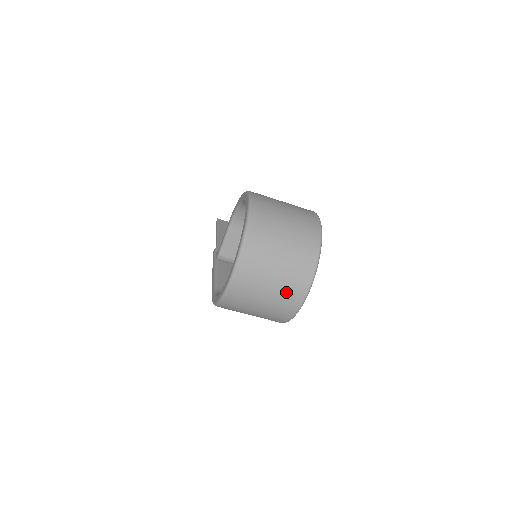
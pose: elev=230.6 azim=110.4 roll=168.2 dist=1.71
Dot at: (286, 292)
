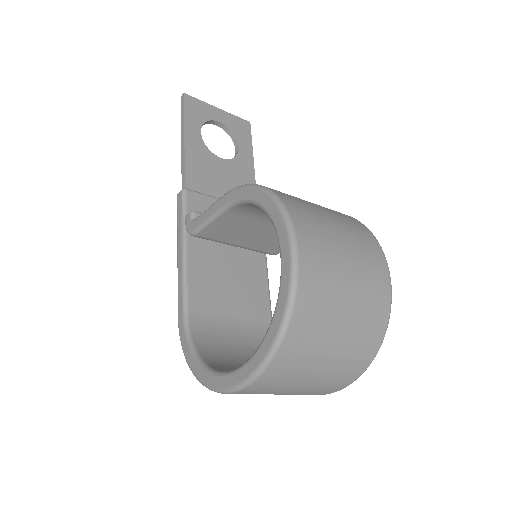
Dot at: (307, 393)
